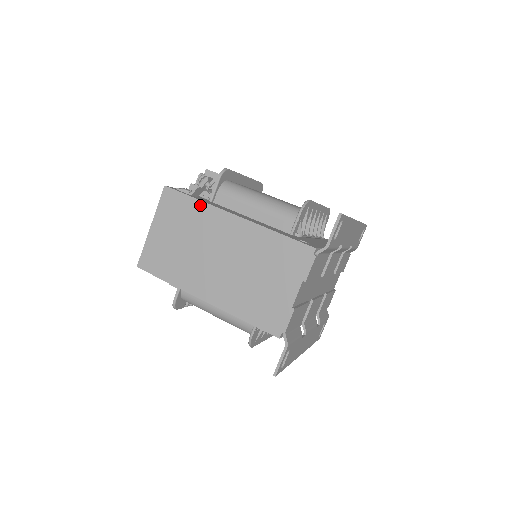
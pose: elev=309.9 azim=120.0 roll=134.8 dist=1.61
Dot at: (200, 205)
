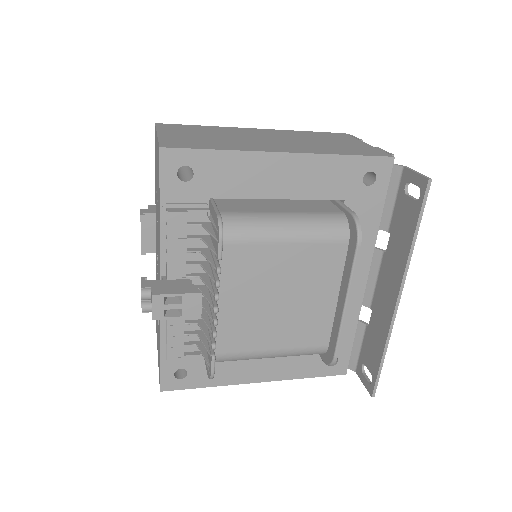
Dot at: (211, 127)
